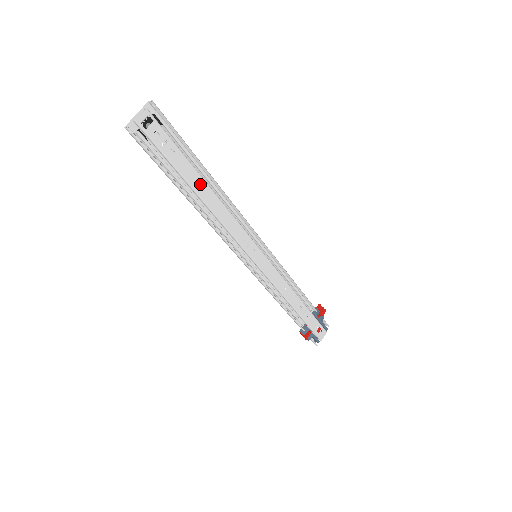
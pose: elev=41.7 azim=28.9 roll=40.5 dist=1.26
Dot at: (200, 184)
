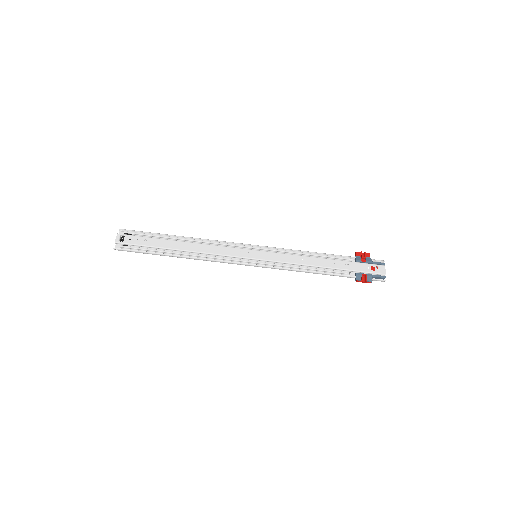
Dot at: (175, 244)
